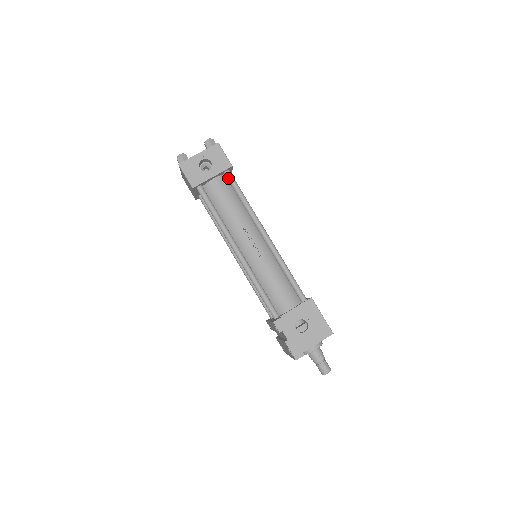
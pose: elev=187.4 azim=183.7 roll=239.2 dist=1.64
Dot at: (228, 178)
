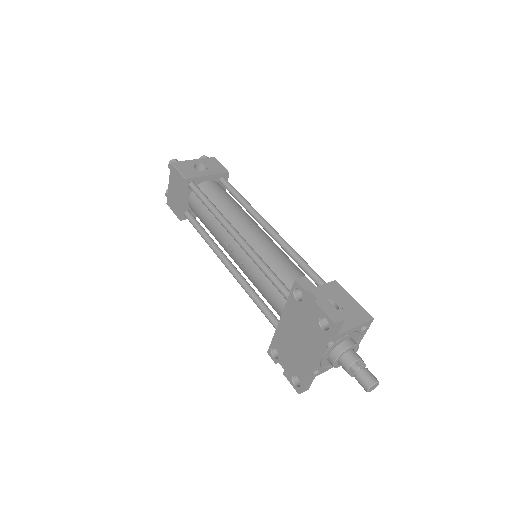
Dot at: (224, 182)
